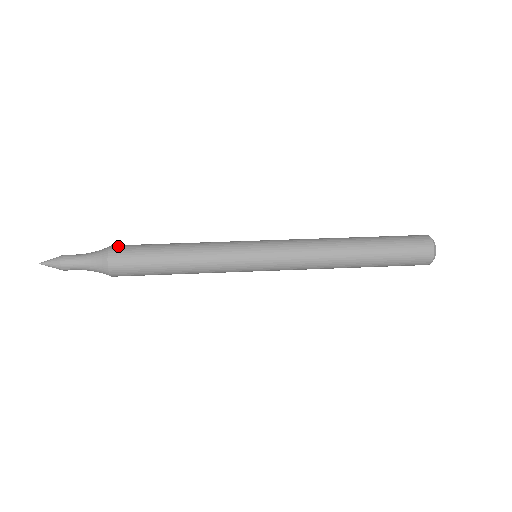
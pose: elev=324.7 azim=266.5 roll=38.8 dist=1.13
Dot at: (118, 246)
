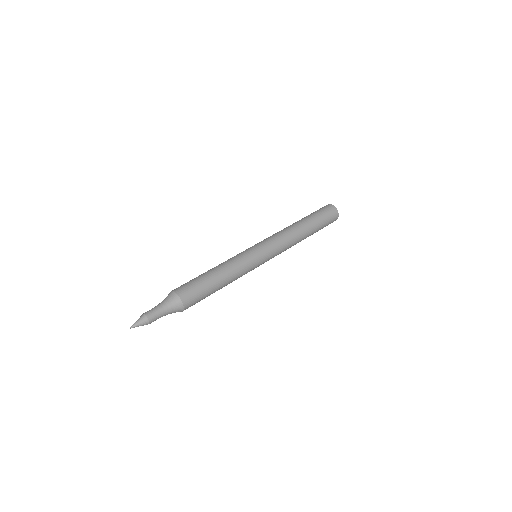
Dot at: occluded
